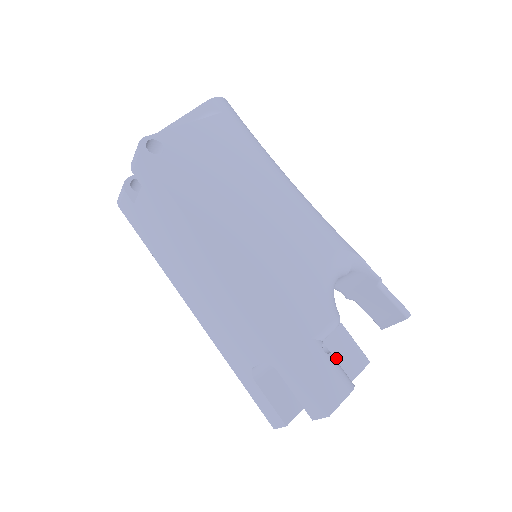
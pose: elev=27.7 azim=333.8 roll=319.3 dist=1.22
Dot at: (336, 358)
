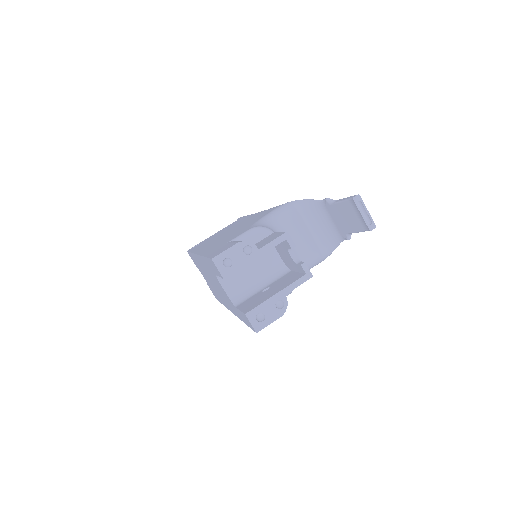
Dot at: (257, 246)
